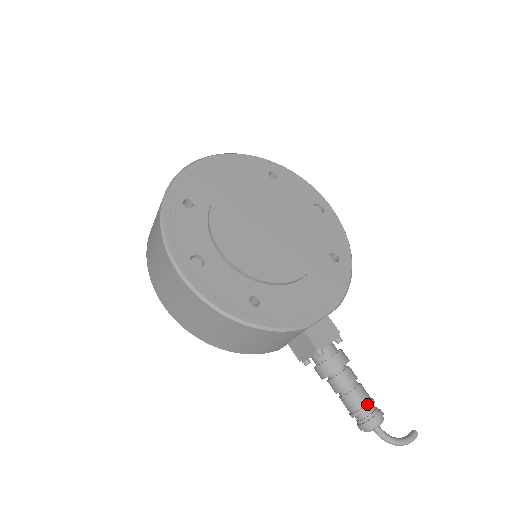
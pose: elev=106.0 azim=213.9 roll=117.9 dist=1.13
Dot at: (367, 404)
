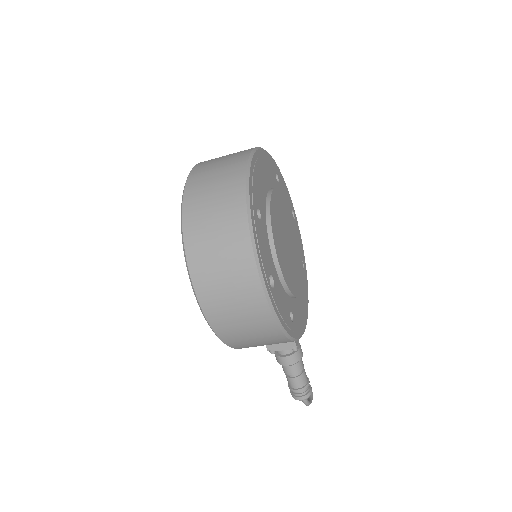
Dot at: (308, 382)
